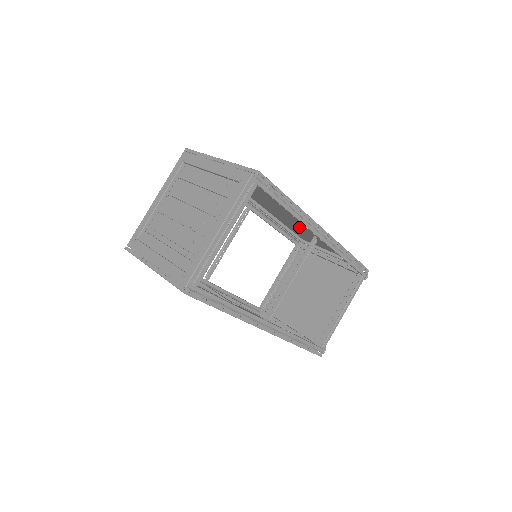
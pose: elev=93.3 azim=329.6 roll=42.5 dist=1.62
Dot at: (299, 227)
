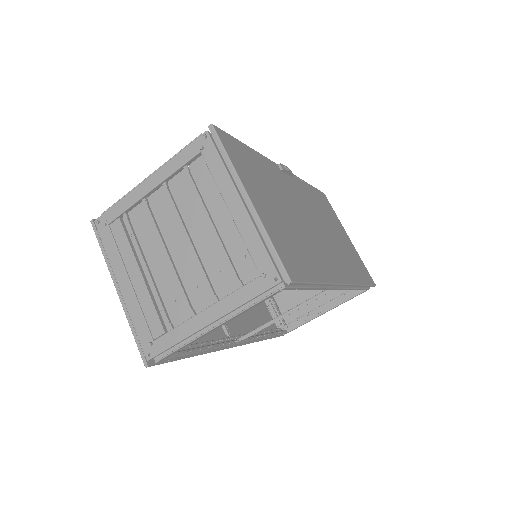
Dot at: (324, 225)
